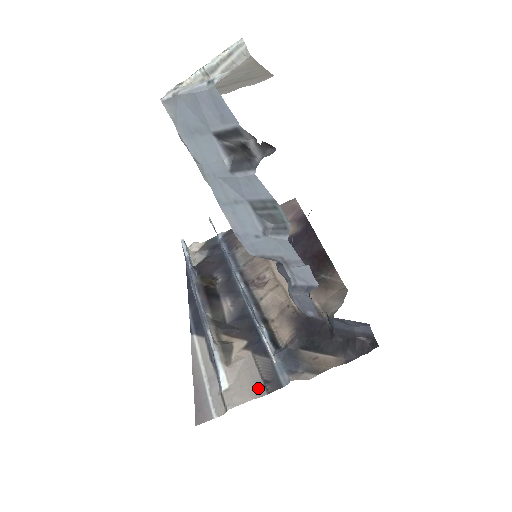
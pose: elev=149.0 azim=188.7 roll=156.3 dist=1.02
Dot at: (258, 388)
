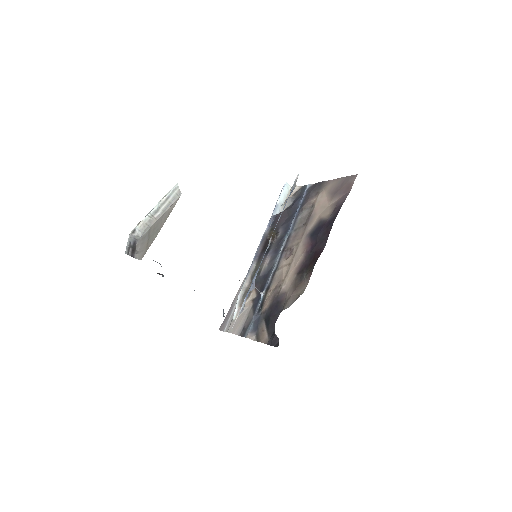
Dot at: (240, 329)
